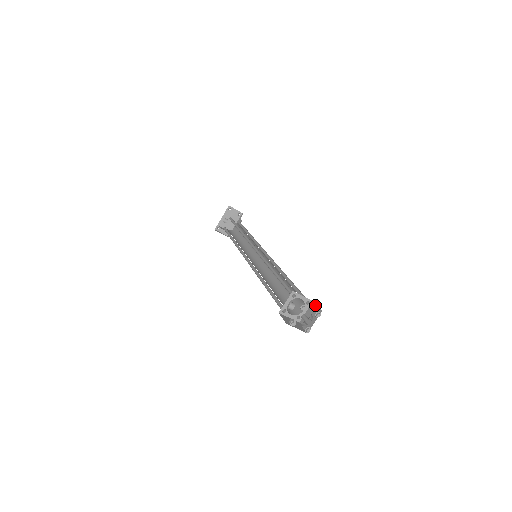
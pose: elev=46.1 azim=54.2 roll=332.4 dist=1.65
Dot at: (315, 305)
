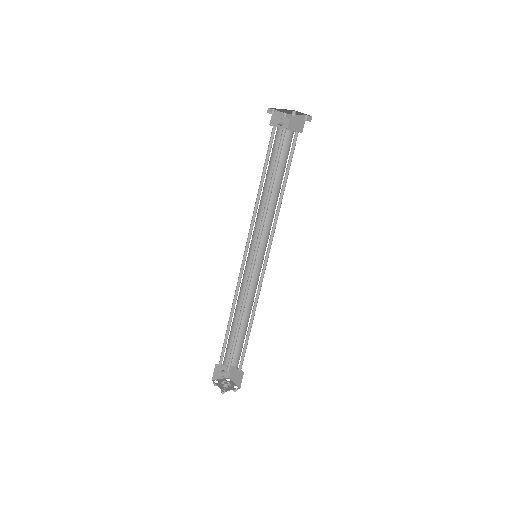
Dot at: (242, 377)
